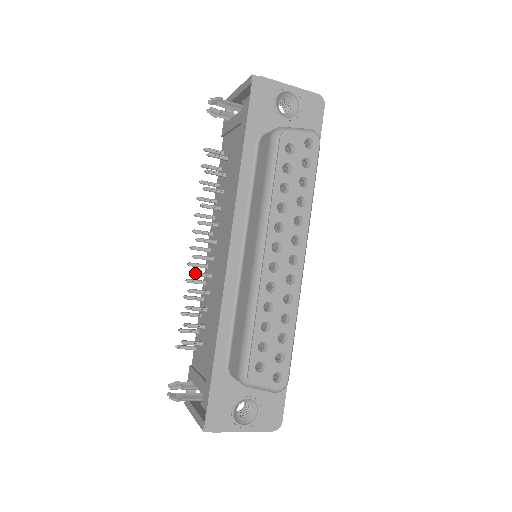
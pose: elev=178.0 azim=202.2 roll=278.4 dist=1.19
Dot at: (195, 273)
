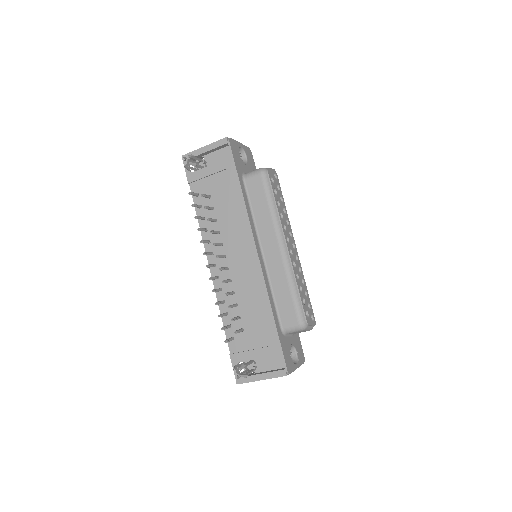
Dot at: (225, 280)
